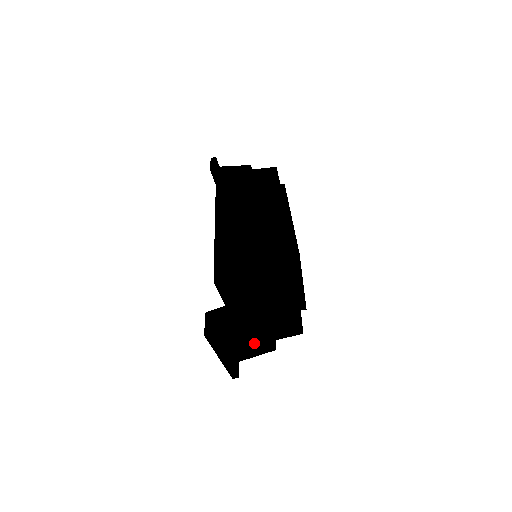
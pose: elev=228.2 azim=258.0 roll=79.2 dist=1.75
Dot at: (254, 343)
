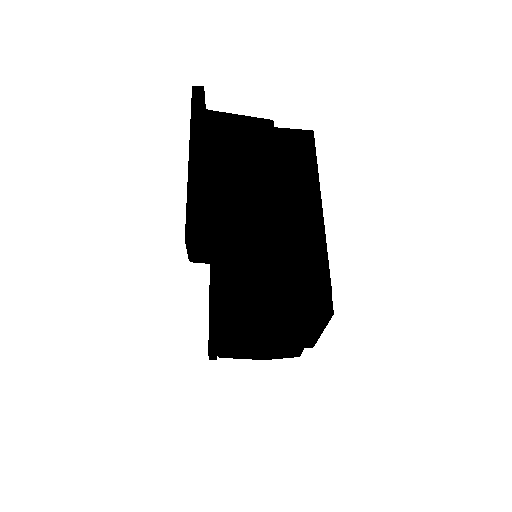
Dot at: occluded
